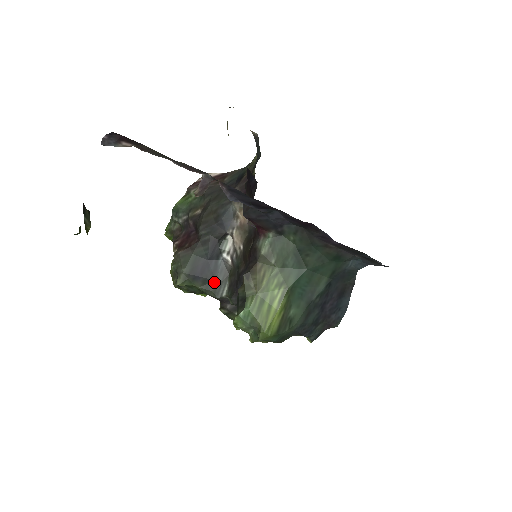
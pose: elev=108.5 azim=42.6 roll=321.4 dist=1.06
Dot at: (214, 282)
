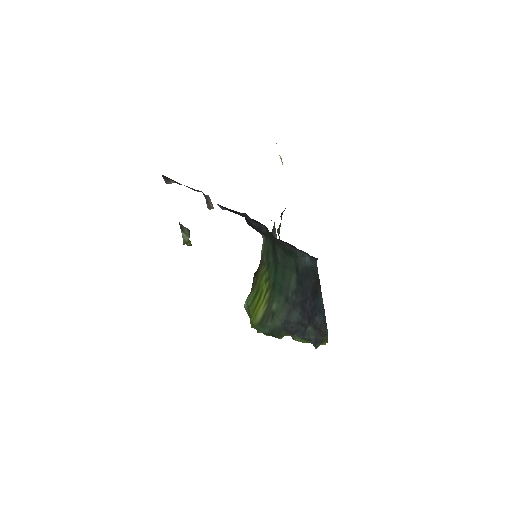
Dot at: occluded
